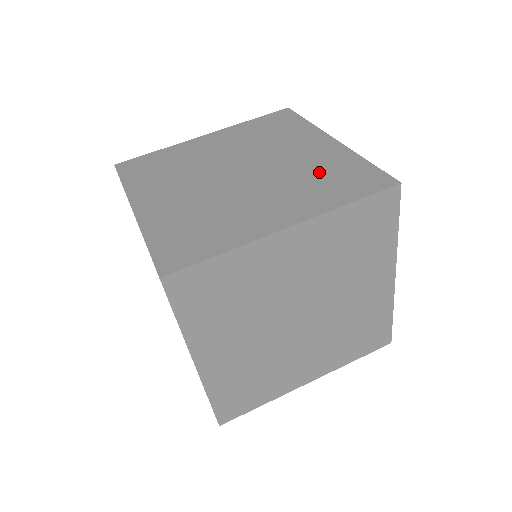
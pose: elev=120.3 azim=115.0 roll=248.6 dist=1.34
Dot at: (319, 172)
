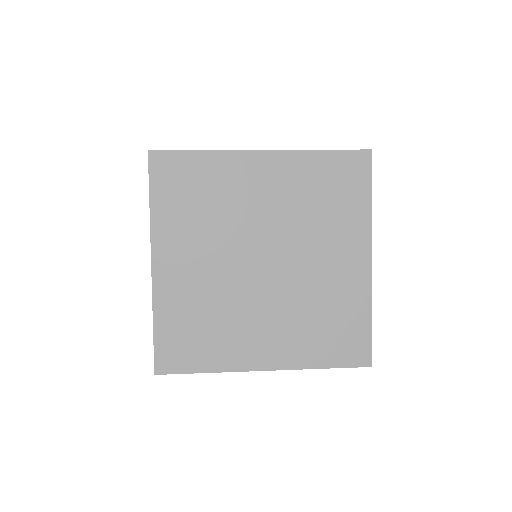
Dot at: occluded
